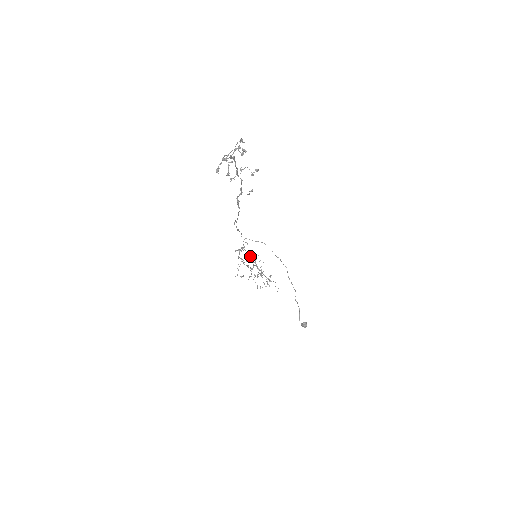
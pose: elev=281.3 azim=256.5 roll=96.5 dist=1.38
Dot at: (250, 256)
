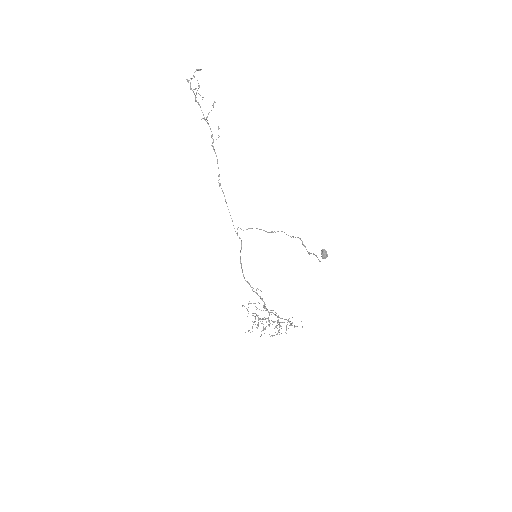
Dot at: (261, 319)
